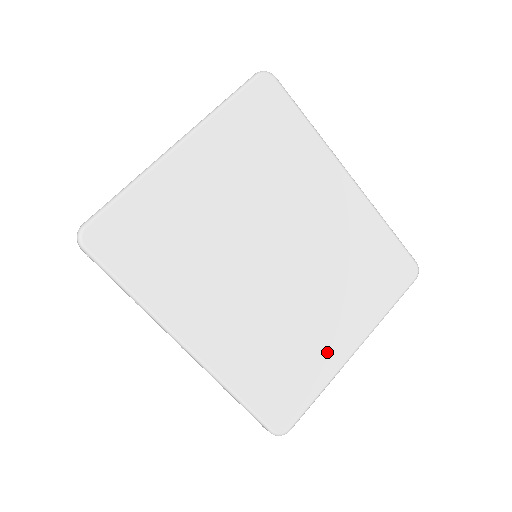
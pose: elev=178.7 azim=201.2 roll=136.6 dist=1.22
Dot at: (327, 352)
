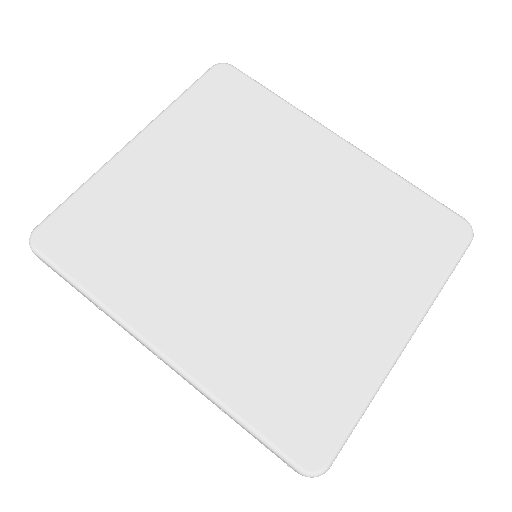
Dot at: (361, 346)
